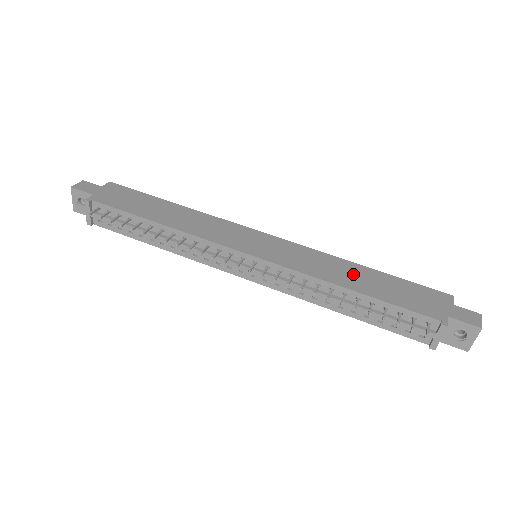
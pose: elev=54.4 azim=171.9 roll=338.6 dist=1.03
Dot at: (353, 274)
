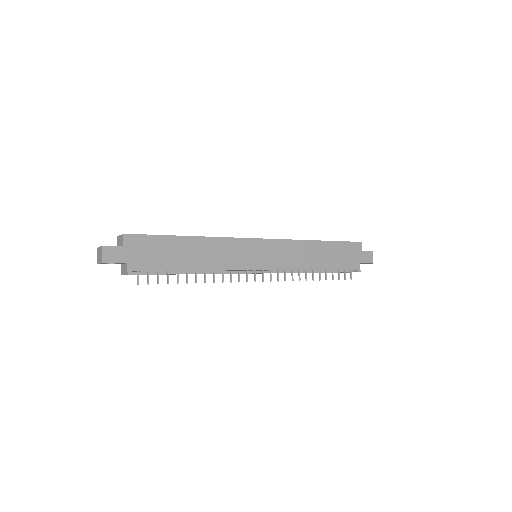
Dot at: (316, 253)
